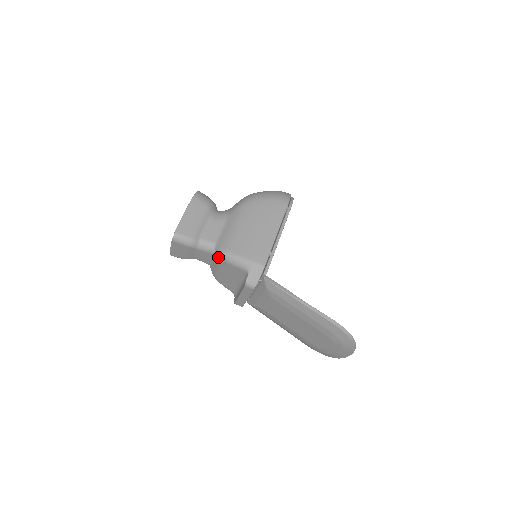
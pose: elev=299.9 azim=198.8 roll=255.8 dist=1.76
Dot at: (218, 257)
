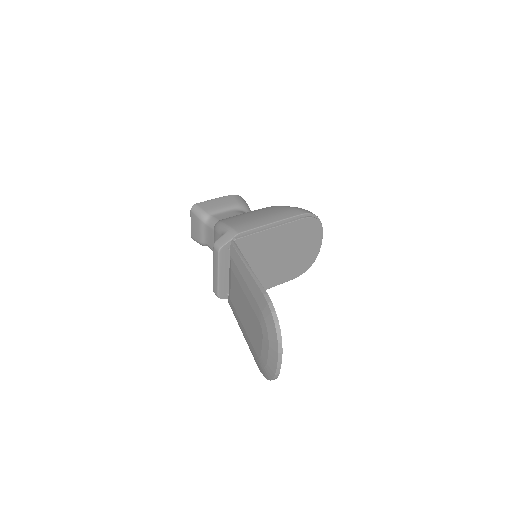
Dot at: occluded
